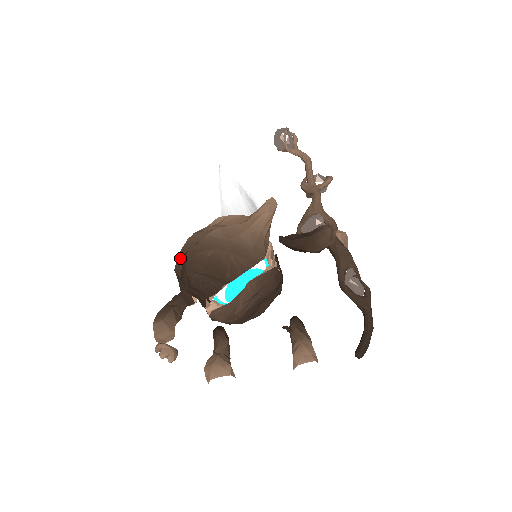
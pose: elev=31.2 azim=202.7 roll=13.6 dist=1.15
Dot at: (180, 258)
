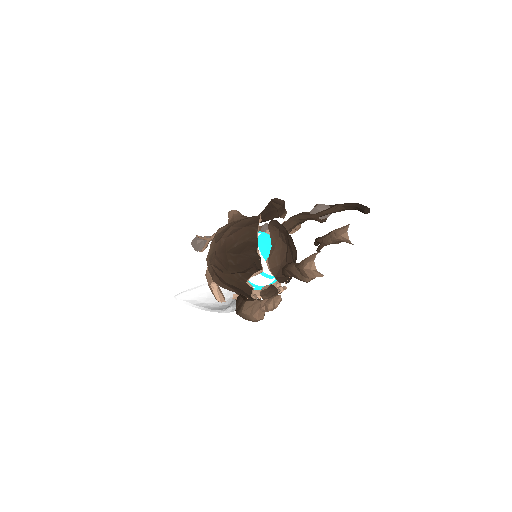
Dot at: (214, 262)
